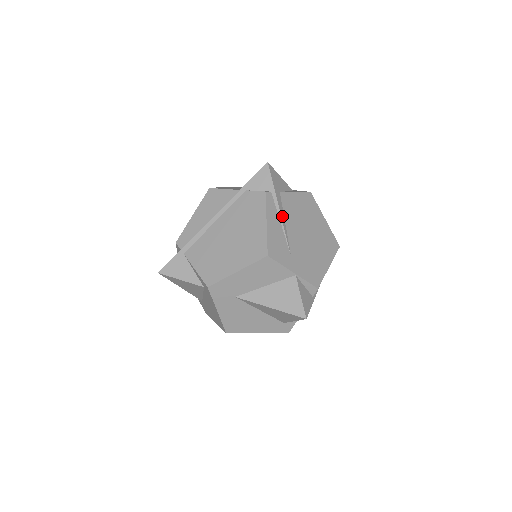
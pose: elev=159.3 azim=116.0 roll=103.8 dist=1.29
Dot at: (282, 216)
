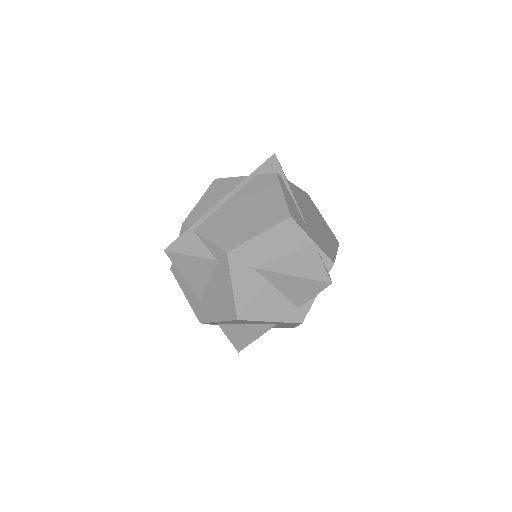
Dot at: (293, 196)
